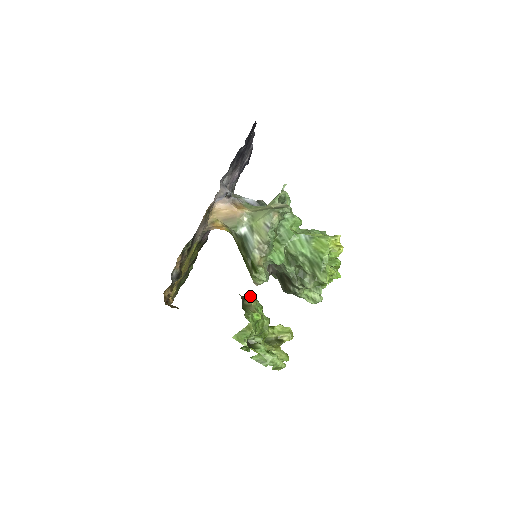
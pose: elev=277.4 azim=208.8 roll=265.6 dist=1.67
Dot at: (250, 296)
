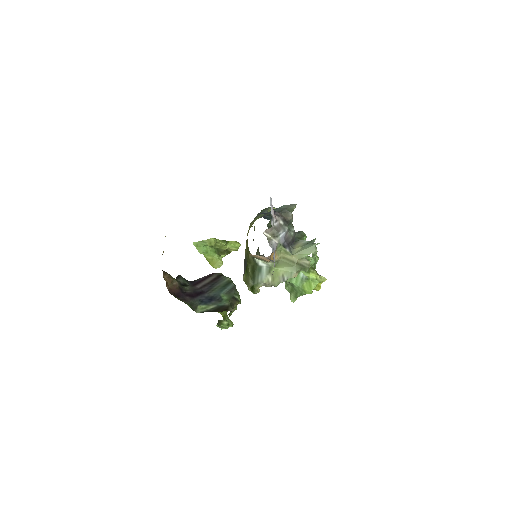
Dot at: (237, 301)
